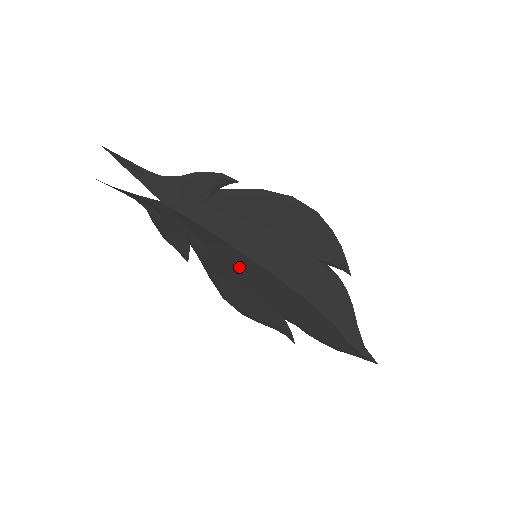
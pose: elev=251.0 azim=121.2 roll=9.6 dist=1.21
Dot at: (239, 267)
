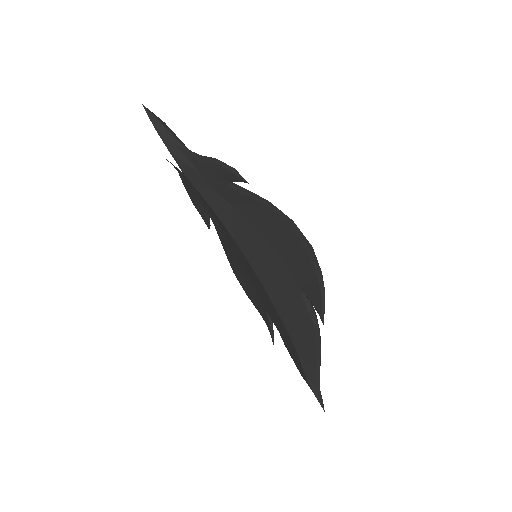
Dot at: (240, 258)
